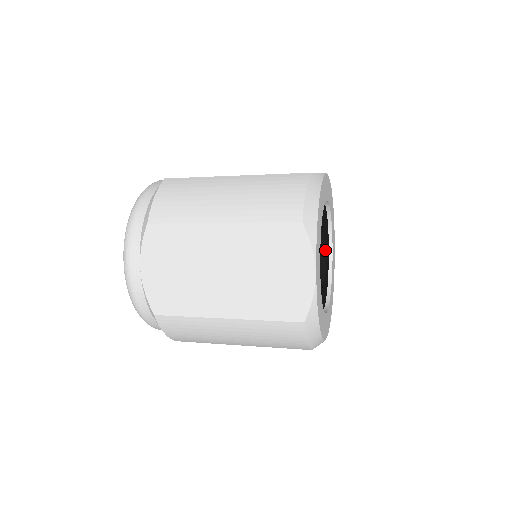
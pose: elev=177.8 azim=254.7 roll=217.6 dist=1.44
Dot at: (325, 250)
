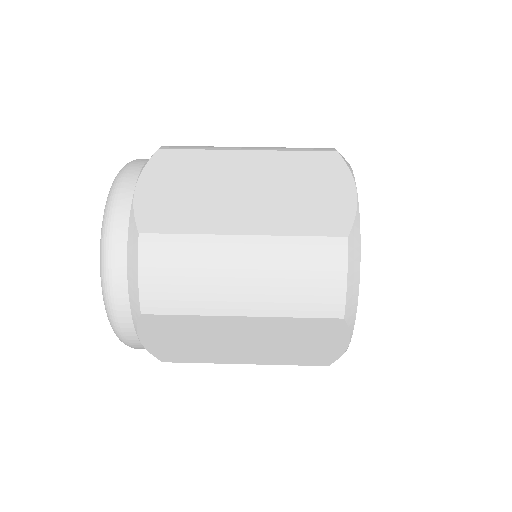
Dot at: occluded
